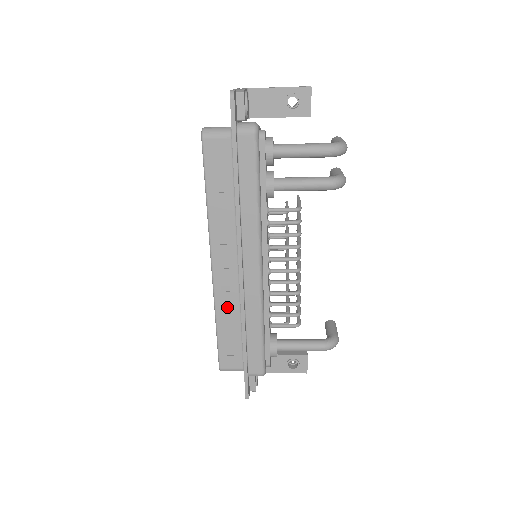
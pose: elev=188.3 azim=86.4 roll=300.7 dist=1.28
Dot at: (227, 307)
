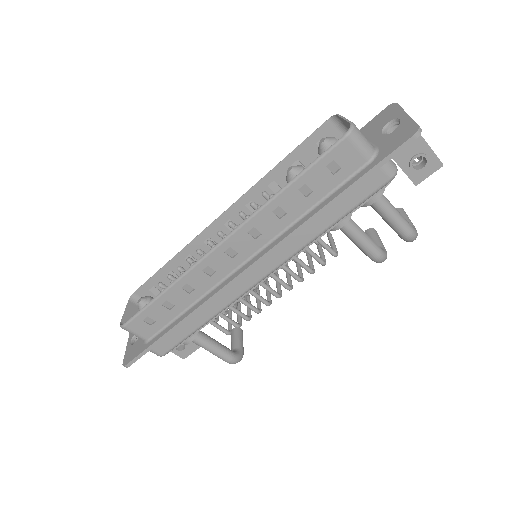
Dot at: (192, 286)
